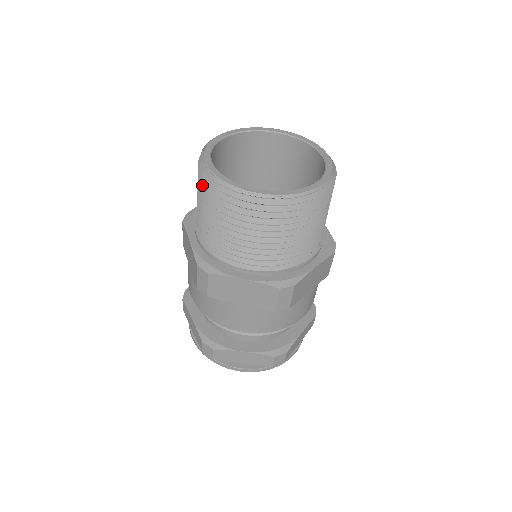
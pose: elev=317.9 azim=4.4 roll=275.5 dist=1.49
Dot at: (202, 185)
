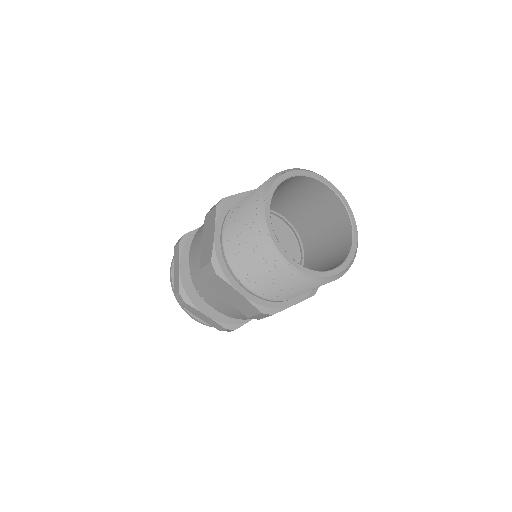
Dot at: (251, 216)
